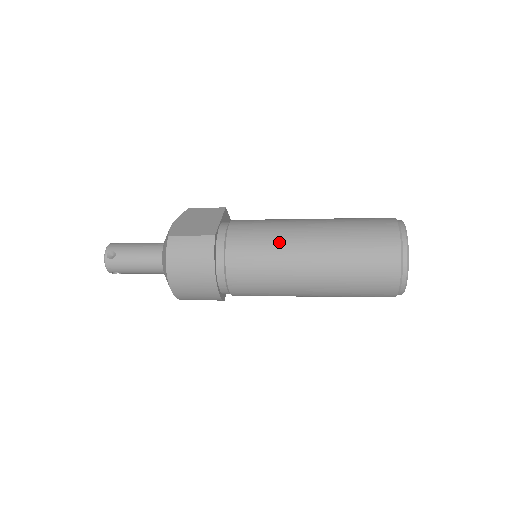
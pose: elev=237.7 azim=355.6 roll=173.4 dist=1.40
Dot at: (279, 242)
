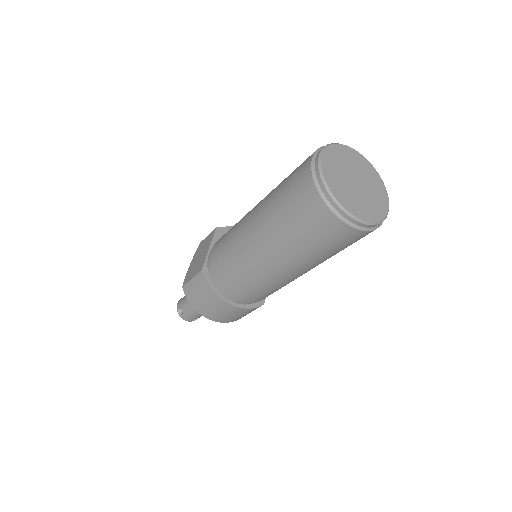
Dot at: (238, 249)
